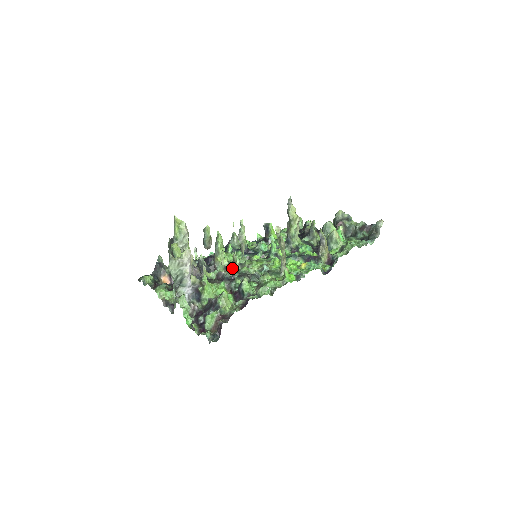
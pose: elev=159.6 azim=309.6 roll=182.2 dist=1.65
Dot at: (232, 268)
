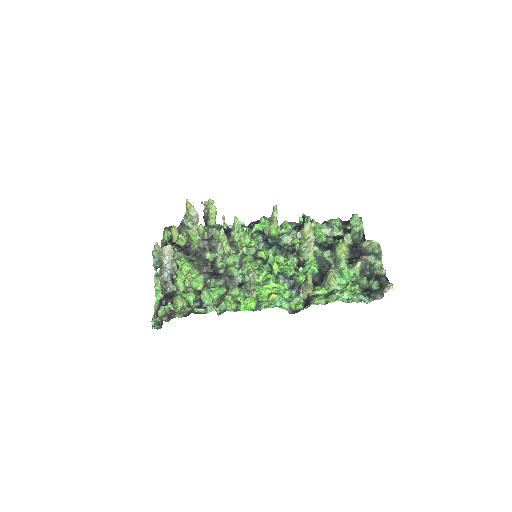
Dot at: (229, 258)
